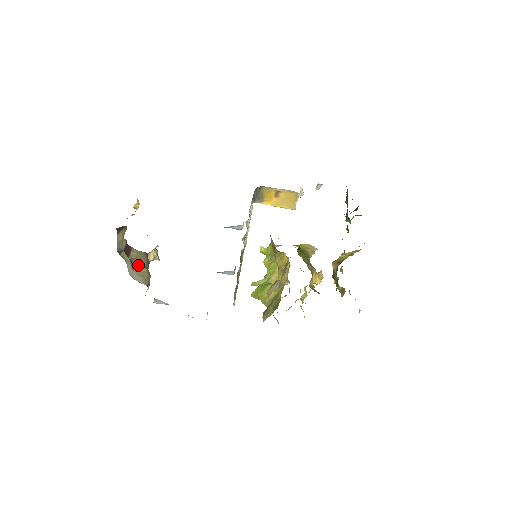
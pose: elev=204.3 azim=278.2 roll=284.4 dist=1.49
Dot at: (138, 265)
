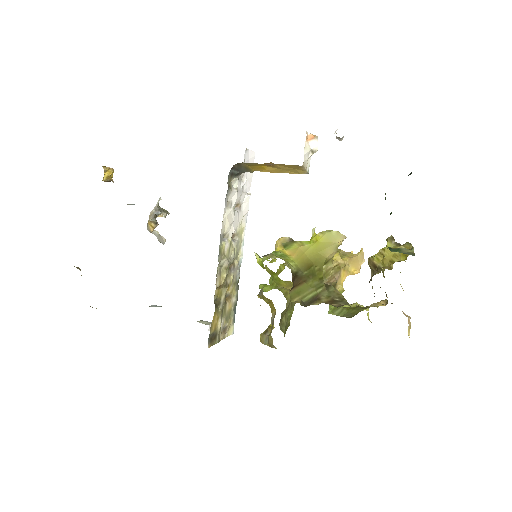
Dot at: occluded
